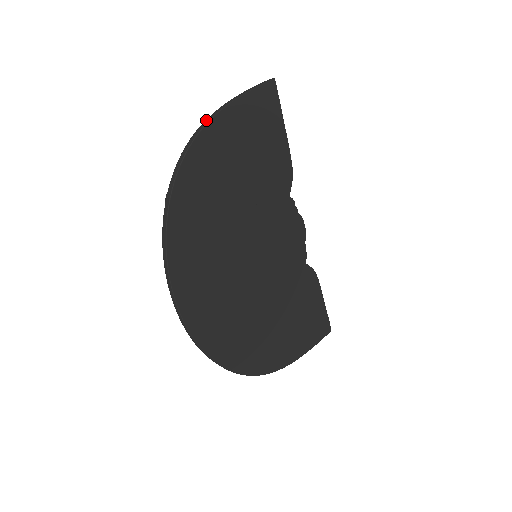
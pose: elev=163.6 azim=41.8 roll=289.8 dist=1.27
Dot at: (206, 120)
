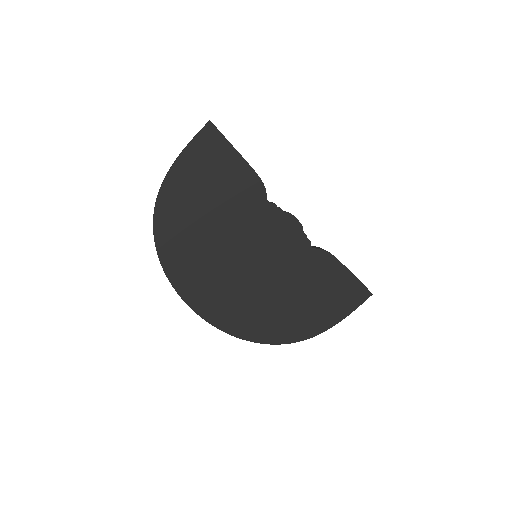
Dot at: (163, 181)
